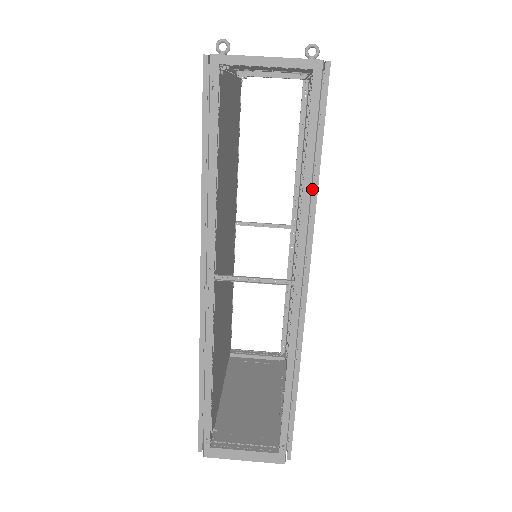
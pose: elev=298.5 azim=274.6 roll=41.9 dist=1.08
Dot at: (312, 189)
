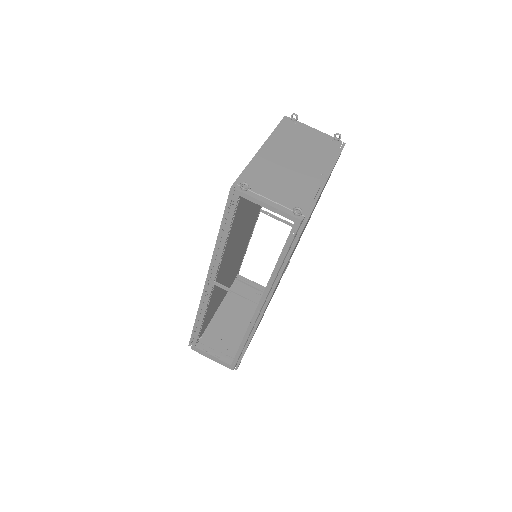
Dot at: occluded
